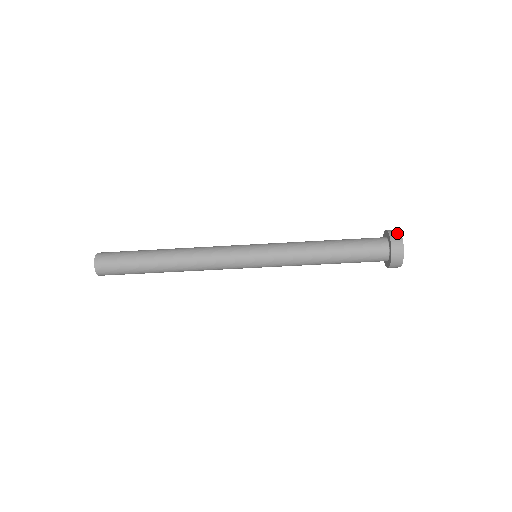
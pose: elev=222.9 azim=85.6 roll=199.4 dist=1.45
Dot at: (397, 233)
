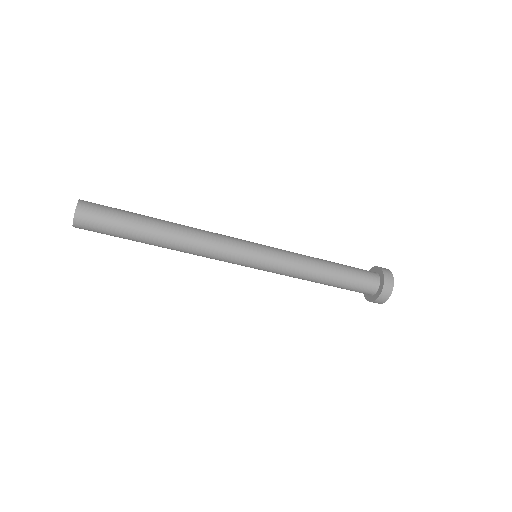
Dot at: (390, 288)
